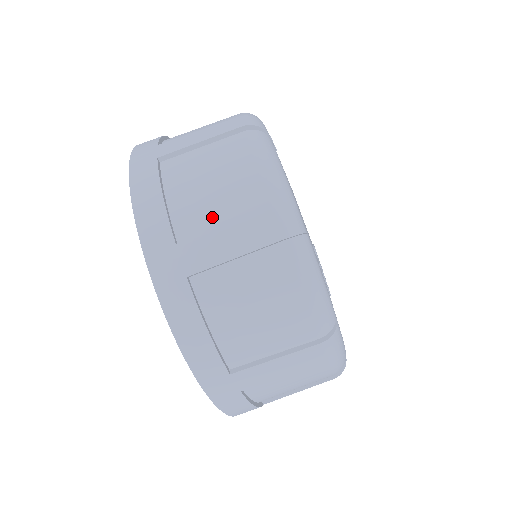
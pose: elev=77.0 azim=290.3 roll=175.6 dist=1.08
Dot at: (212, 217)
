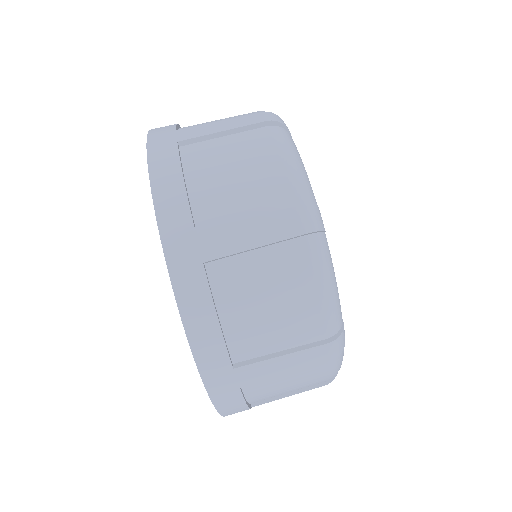
Dot at: (233, 205)
